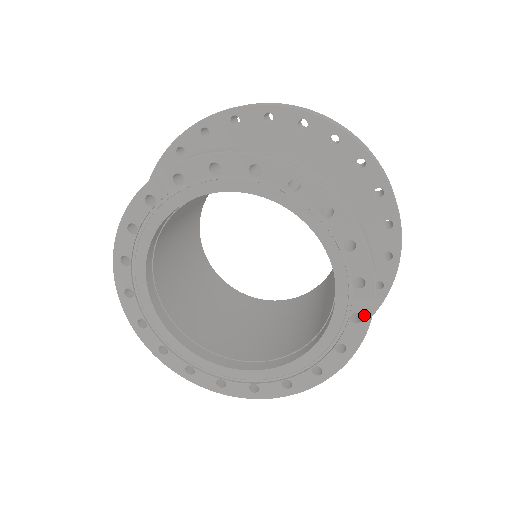
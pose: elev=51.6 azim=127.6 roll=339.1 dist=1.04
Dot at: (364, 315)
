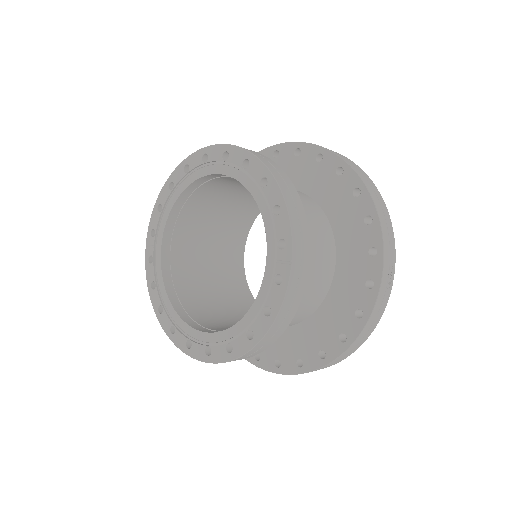
Dot at: (265, 175)
